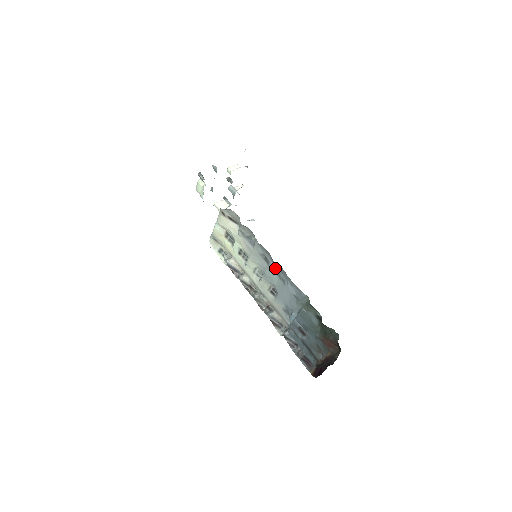
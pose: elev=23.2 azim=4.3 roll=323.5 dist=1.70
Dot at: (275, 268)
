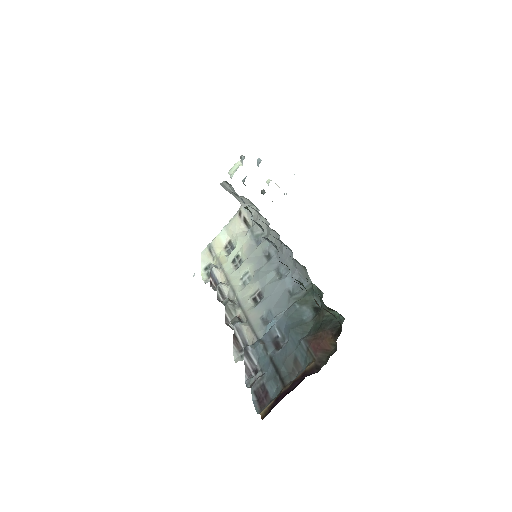
Dot at: (277, 262)
